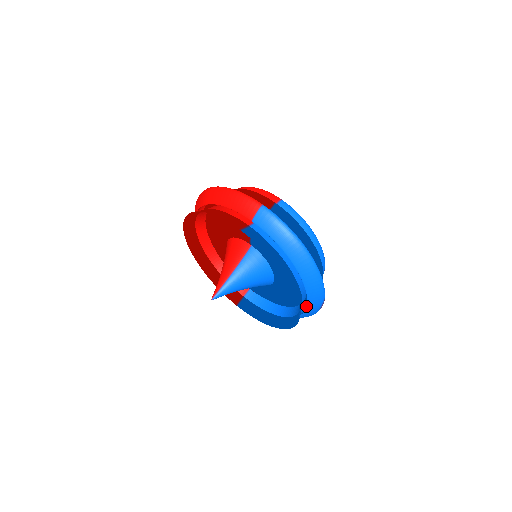
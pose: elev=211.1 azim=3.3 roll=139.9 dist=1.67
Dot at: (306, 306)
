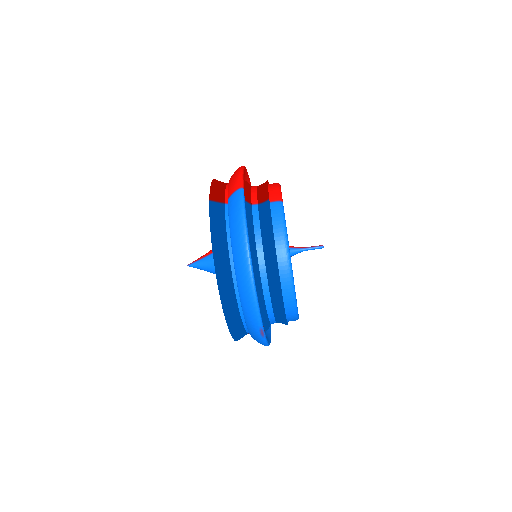
Dot at: occluded
